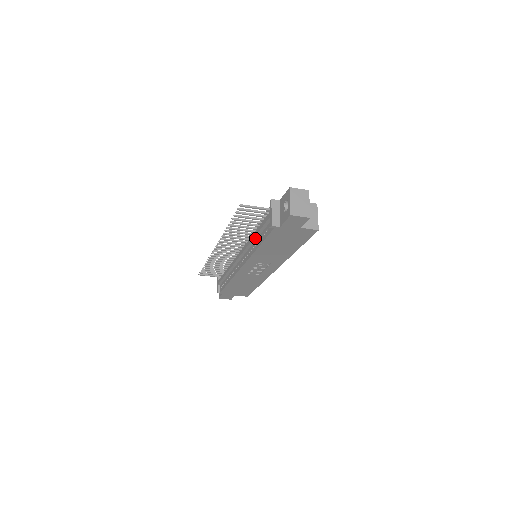
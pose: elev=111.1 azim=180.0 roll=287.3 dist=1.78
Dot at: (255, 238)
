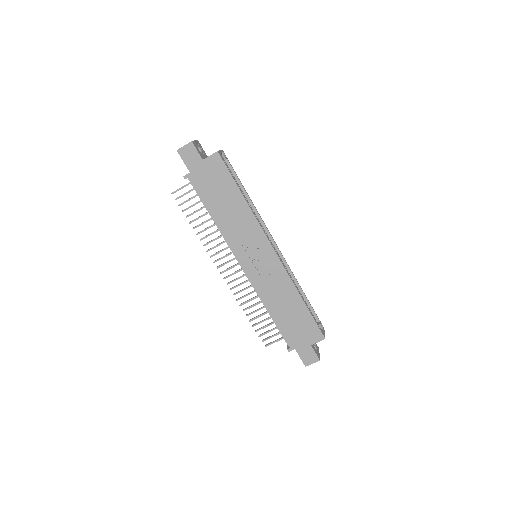
Dot at: occluded
